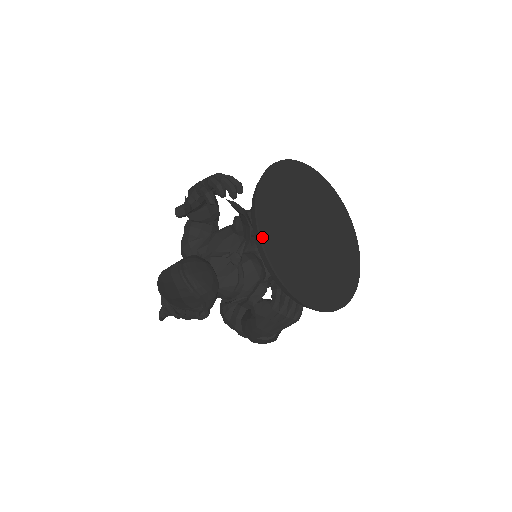
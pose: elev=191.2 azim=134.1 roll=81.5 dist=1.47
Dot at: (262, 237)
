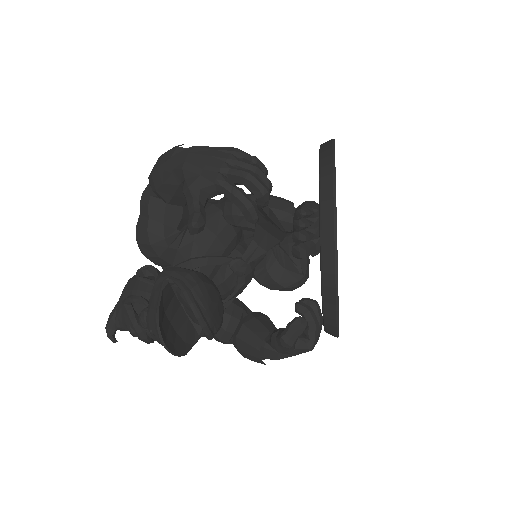
Dot at: occluded
